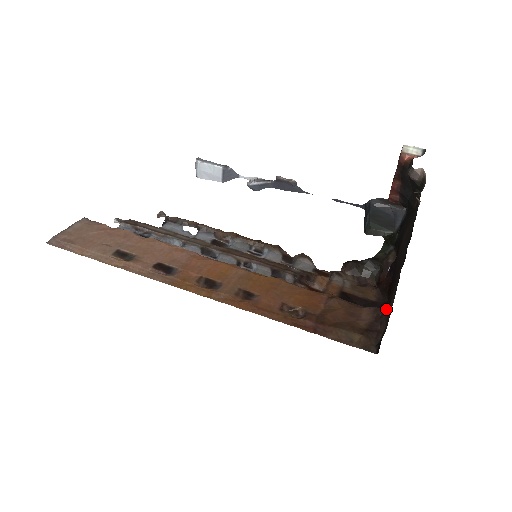
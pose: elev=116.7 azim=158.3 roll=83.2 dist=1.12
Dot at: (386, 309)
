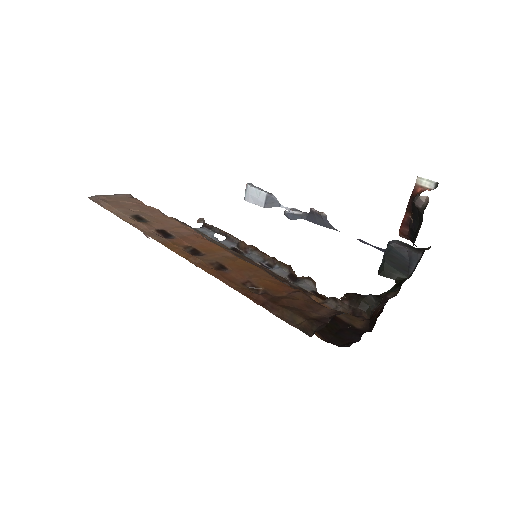
Dot at: occluded
